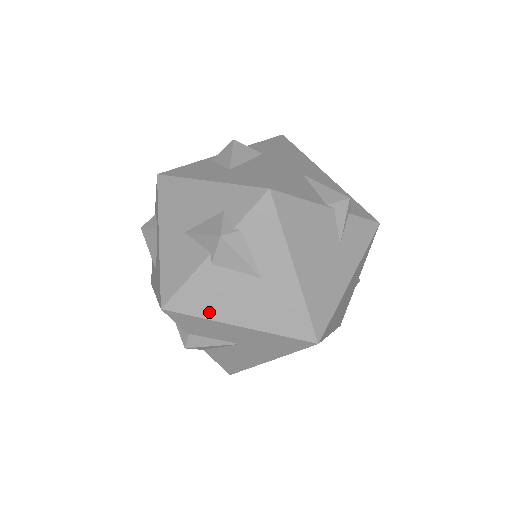
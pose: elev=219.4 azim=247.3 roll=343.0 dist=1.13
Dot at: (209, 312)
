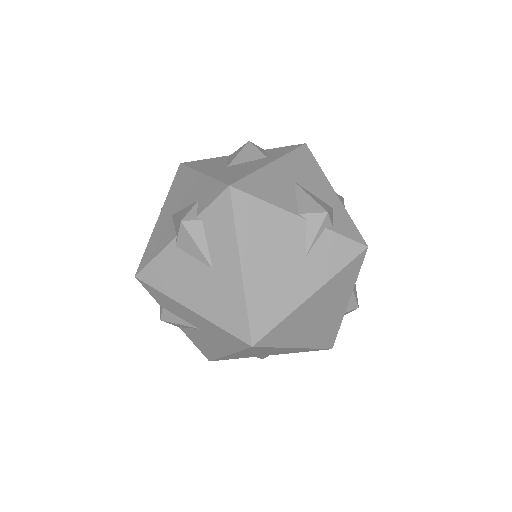
Dot at: (168, 289)
